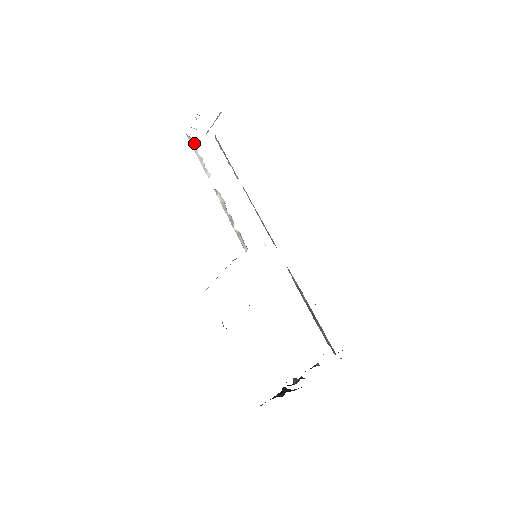
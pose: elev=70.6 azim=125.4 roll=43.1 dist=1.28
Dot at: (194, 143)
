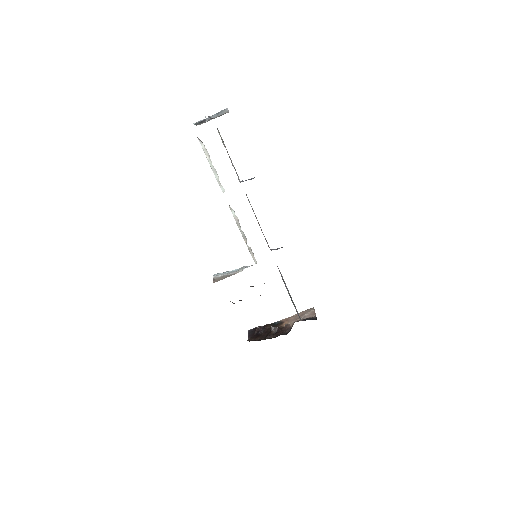
Dot at: (207, 151)
